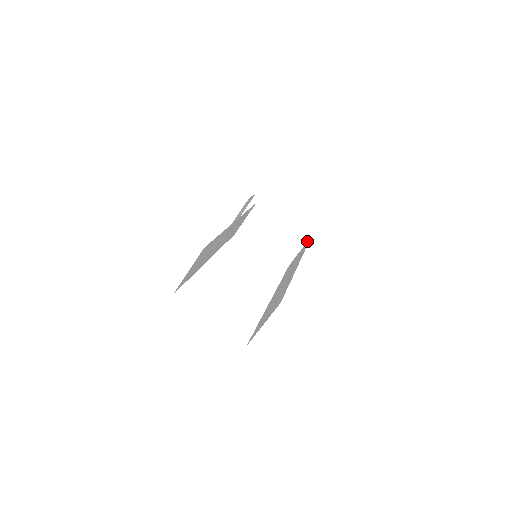
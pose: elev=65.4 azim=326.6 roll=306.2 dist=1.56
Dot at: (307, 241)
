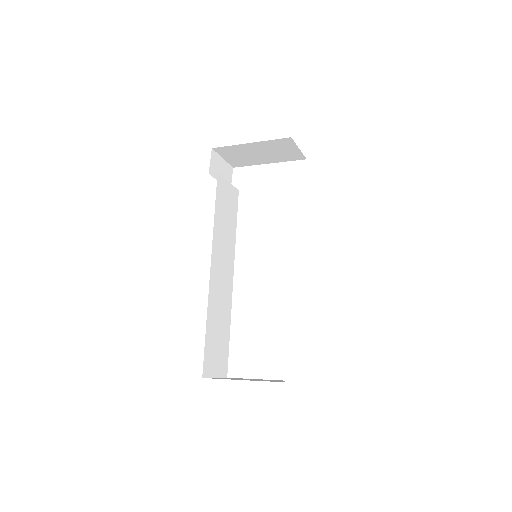
Dot at: (293, 142)
